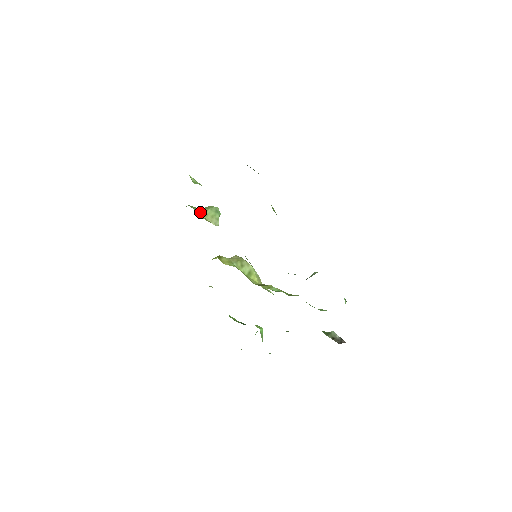
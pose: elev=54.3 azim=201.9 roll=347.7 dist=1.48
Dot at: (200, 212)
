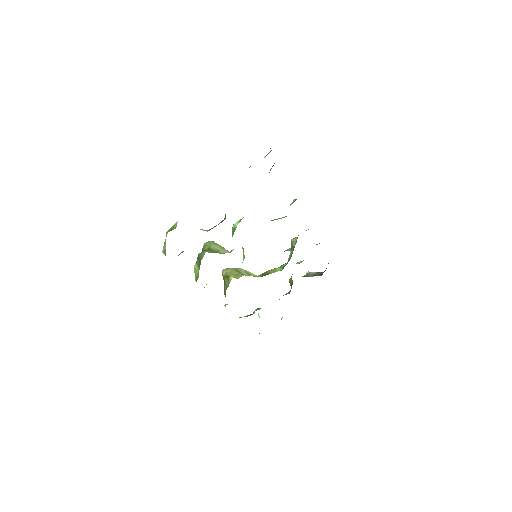
Dot at: (213, 252)
